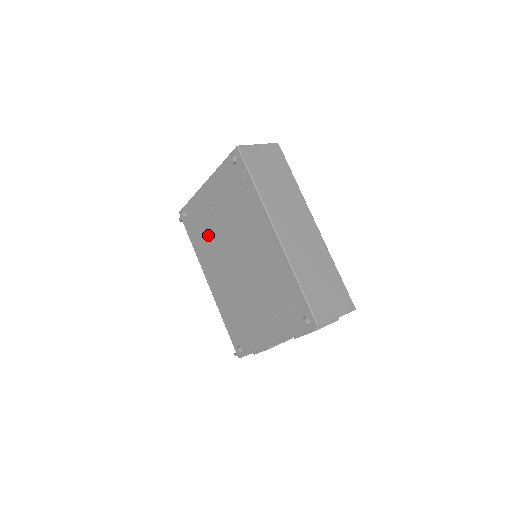
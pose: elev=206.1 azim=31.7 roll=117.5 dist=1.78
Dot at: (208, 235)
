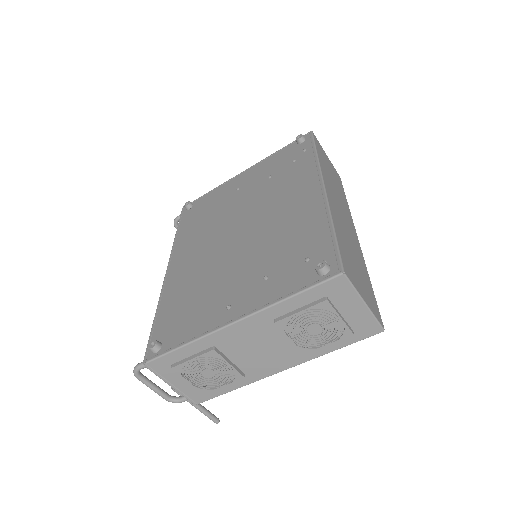
Dot at: (210, 216)
